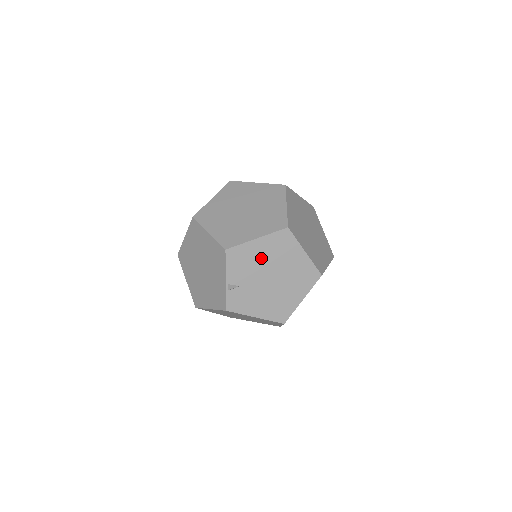
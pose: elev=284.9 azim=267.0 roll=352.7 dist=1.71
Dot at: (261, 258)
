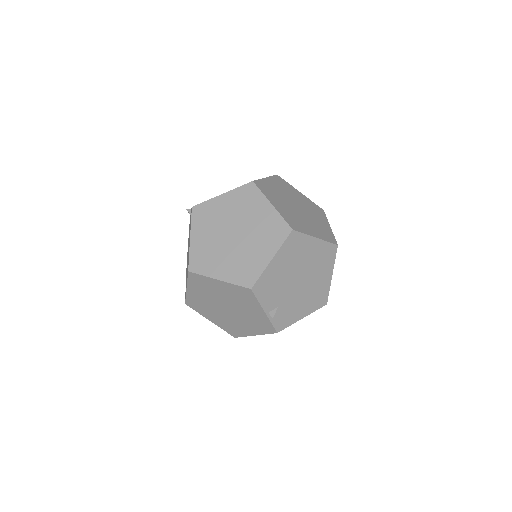
Dot at: (283, 272)
